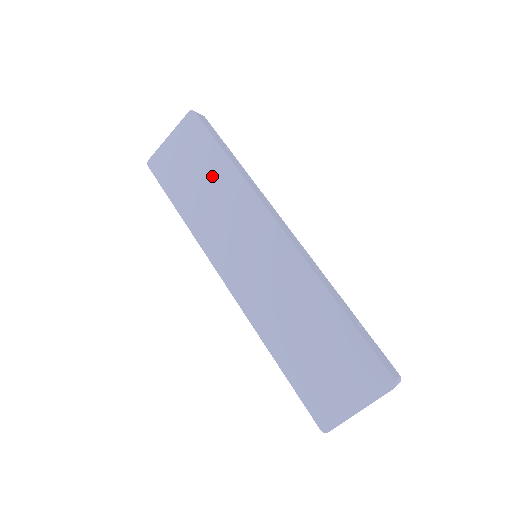
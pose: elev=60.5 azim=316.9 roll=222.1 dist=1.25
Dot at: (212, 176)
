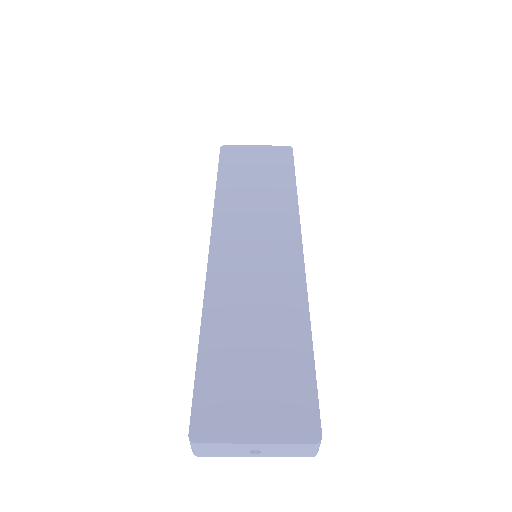
Dot at: (271, 185)
